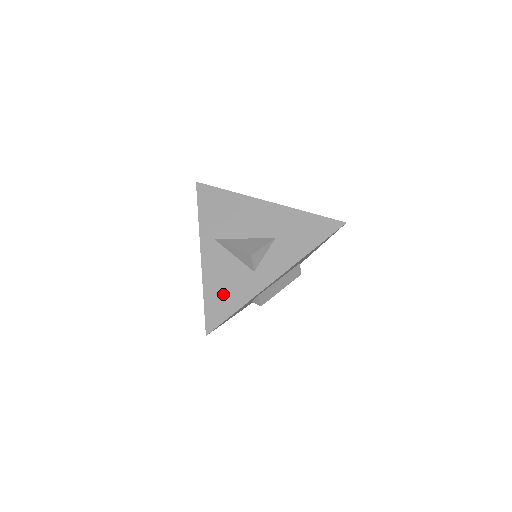
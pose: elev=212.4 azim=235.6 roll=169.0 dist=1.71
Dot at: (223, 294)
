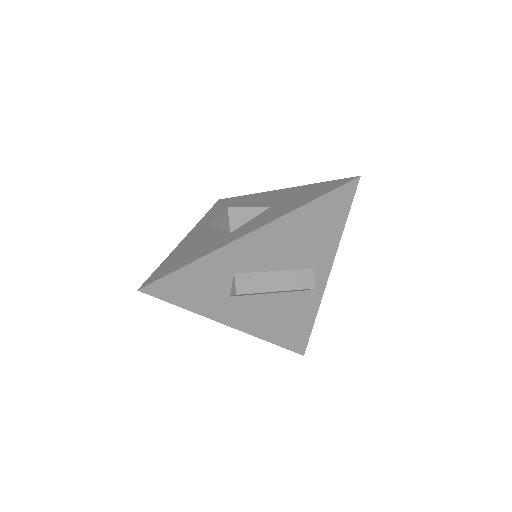
Dot at: (184, 256)
